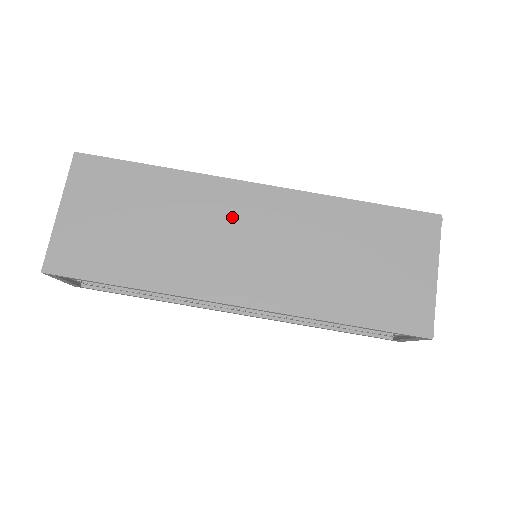
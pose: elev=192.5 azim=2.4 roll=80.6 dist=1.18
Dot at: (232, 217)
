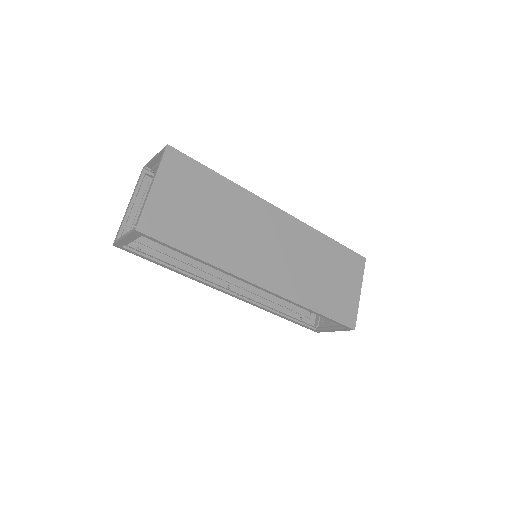
Dot at: (263, 226)
